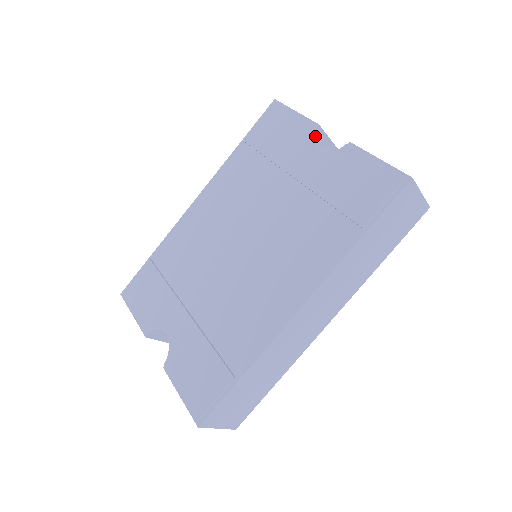
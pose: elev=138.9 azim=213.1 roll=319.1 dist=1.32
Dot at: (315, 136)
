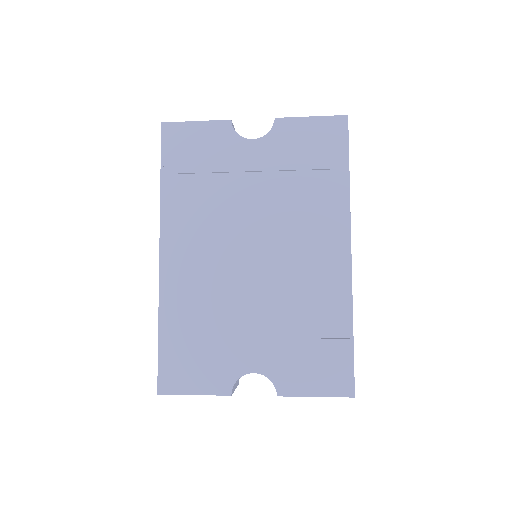
Dot at: (234, 131)
